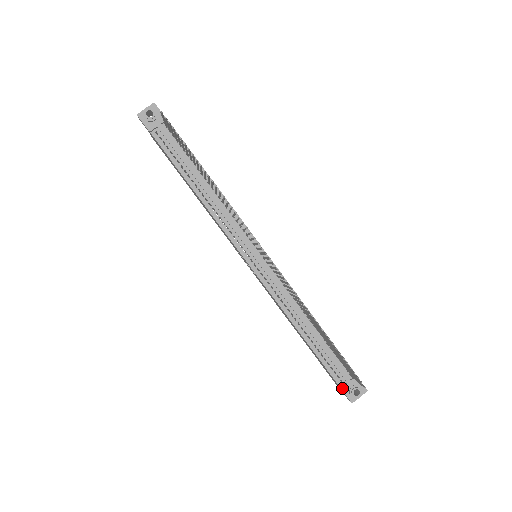
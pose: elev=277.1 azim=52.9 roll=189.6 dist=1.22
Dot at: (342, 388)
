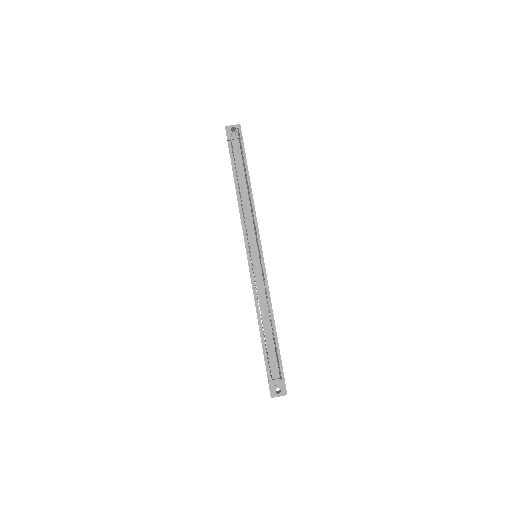
Dot at: (269, 381)
